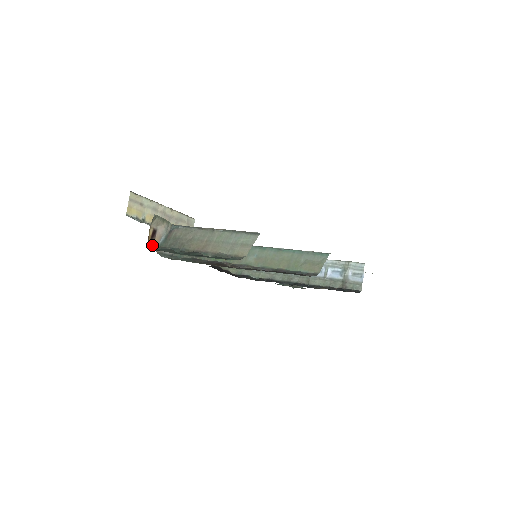
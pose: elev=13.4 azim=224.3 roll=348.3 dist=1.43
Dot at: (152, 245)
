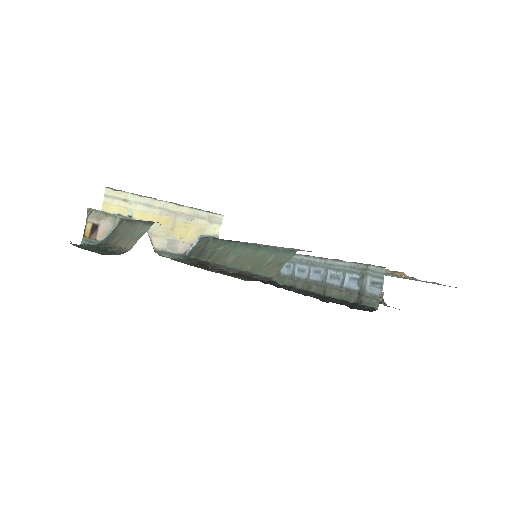
Dot at: (91, 240)
